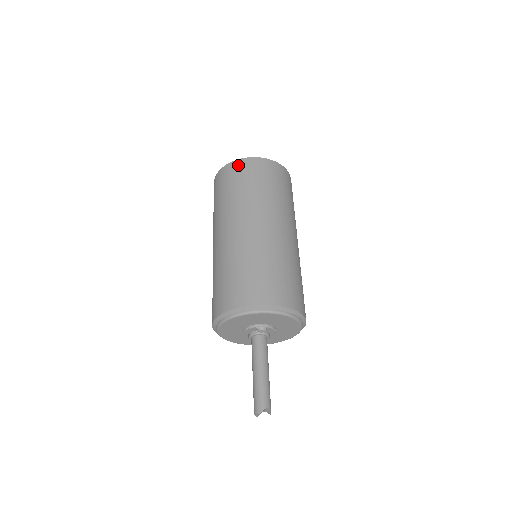
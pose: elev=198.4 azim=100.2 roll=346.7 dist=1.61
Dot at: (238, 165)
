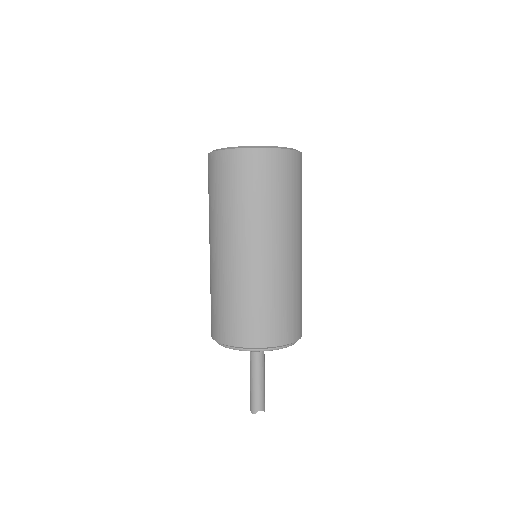
Dot at: (228, 159)
